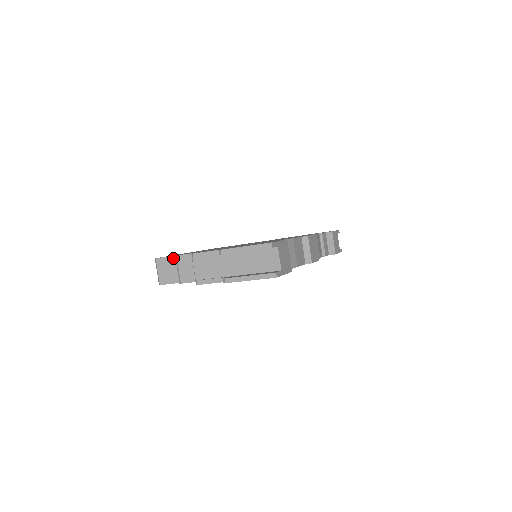
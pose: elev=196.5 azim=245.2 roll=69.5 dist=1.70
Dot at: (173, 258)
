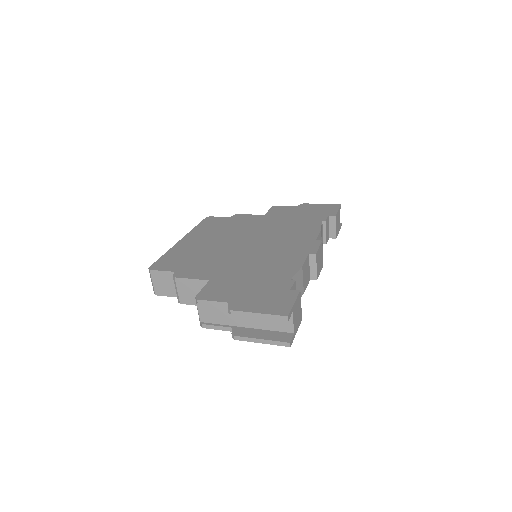
Dot at: (170, 274)
